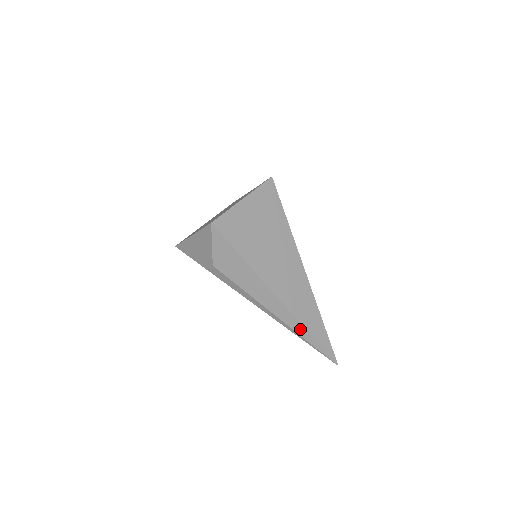
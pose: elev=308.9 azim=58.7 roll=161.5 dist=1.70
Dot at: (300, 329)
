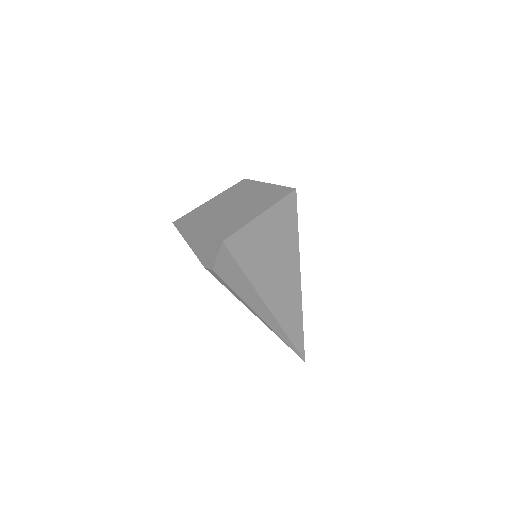
Dot at: (281, 333)
